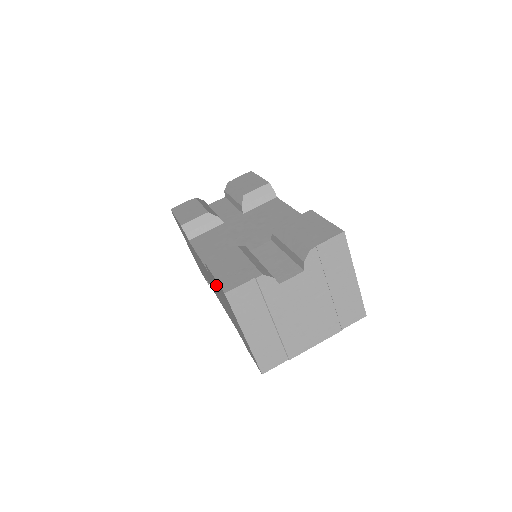
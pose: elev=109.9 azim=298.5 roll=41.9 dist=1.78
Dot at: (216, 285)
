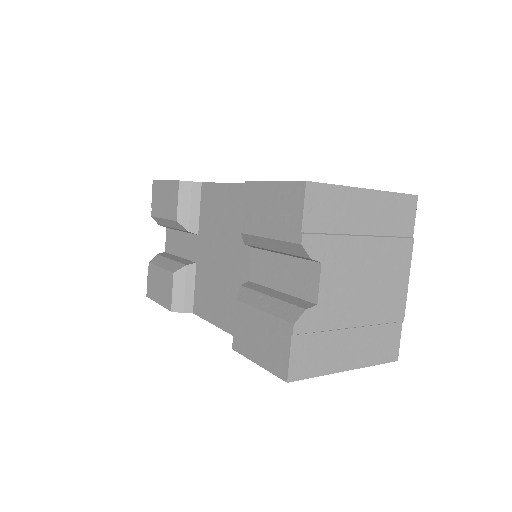
Dot at: occluded
